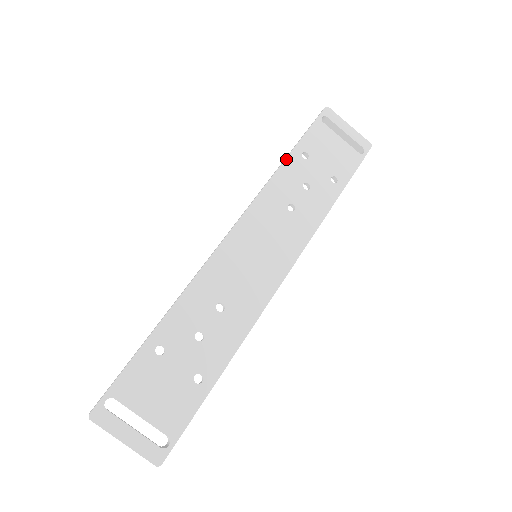
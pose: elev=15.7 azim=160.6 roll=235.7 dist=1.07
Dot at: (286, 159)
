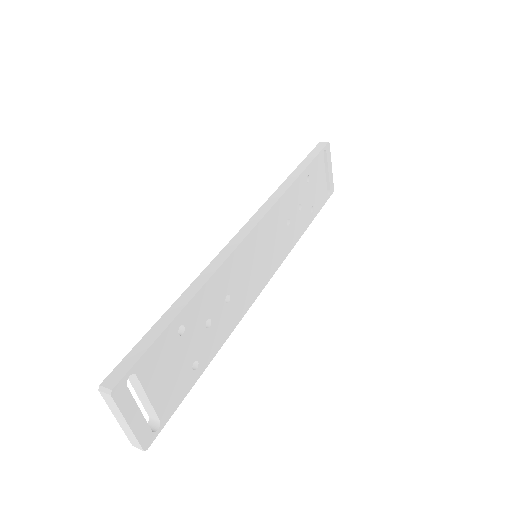
Dot at: (300, 176)
